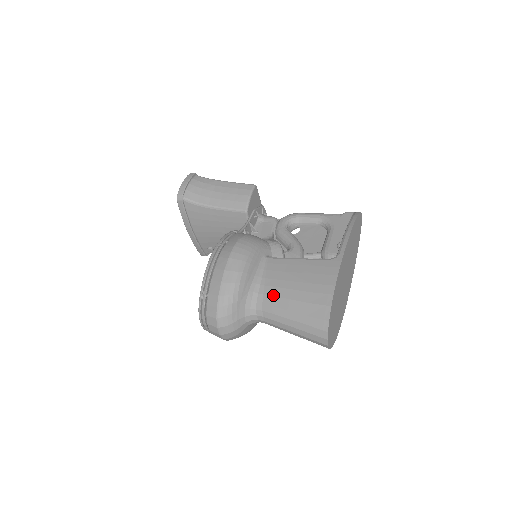
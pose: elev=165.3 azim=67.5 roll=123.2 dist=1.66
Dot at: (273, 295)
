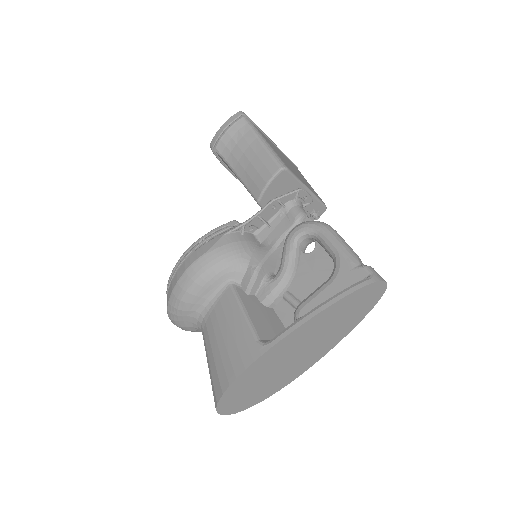
Dot at: (208, 332)
